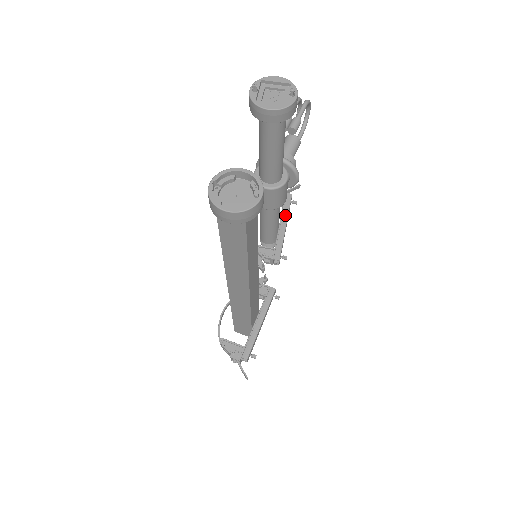
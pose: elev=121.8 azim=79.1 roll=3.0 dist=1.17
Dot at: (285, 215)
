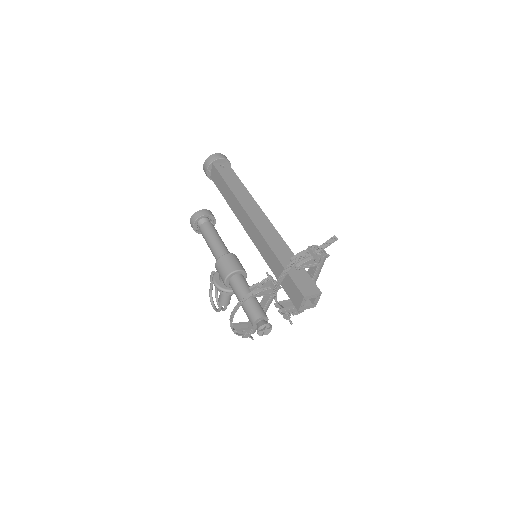
Dot at: occluded
